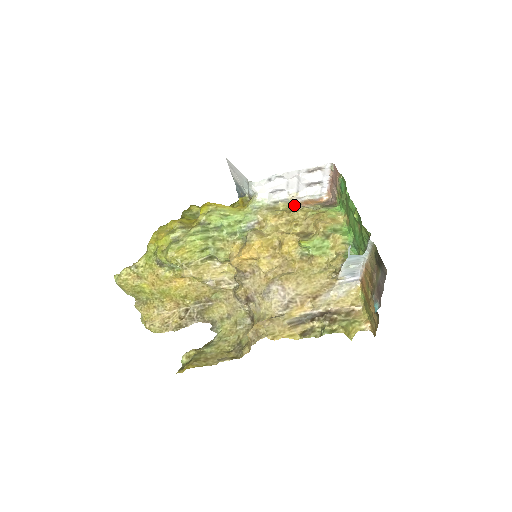
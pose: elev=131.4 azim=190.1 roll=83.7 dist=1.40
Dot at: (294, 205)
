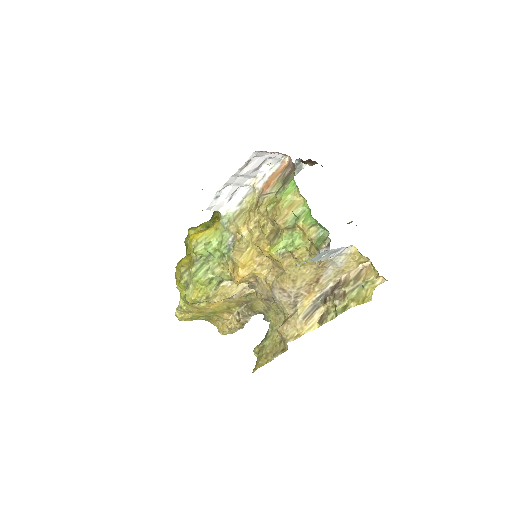
Dot at: (258, 195)
